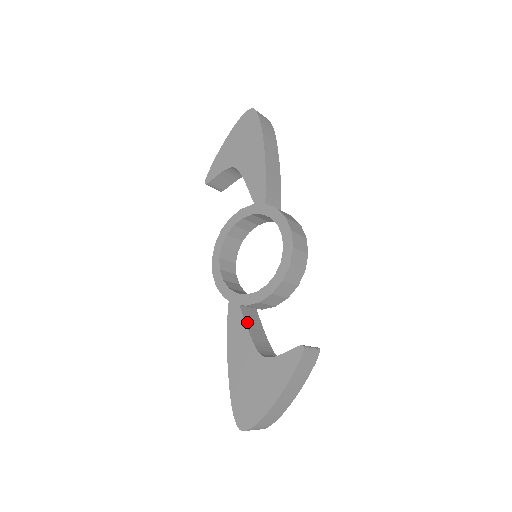
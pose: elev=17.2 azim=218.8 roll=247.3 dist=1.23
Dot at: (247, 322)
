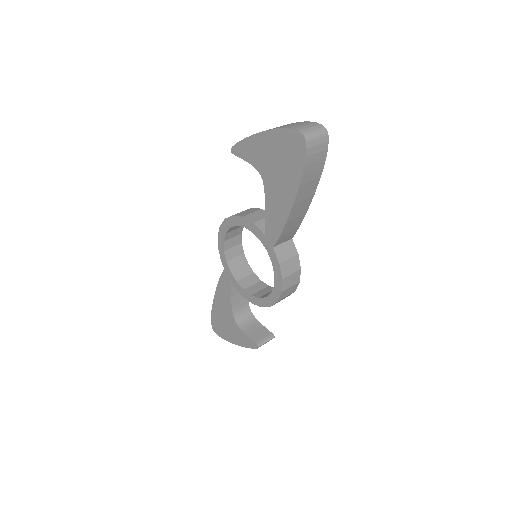
Dot at: (233, 292)
